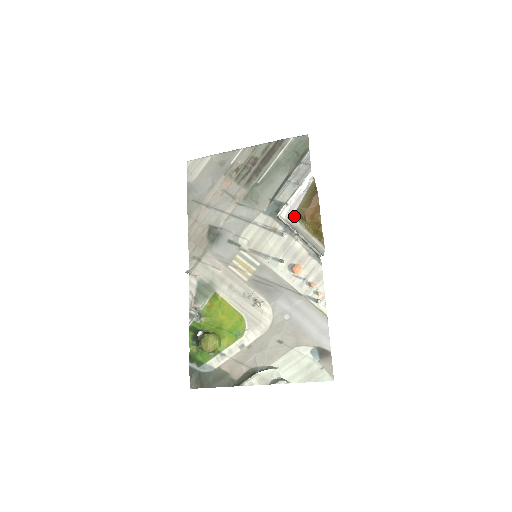
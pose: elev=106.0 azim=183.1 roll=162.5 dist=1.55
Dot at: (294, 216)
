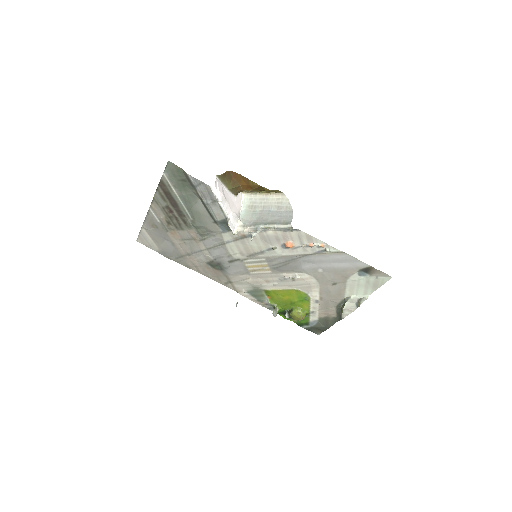
Dot at: (239, 198)
